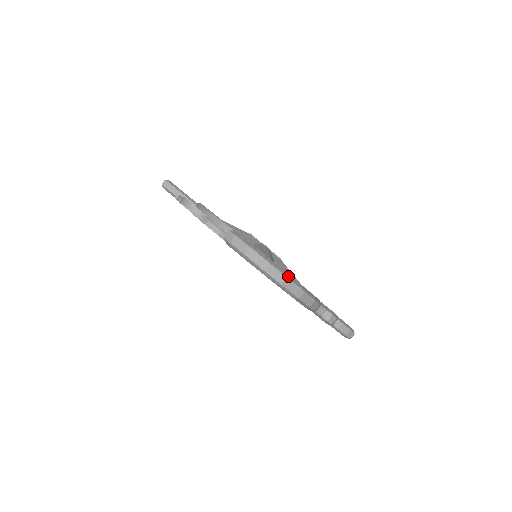
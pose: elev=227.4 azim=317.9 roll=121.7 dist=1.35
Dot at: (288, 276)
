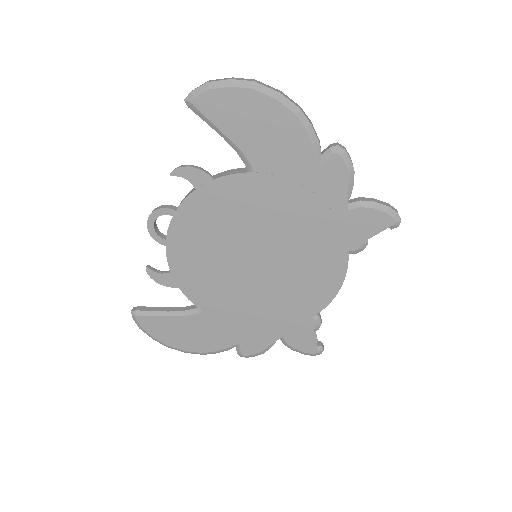
Dot at: occluded
